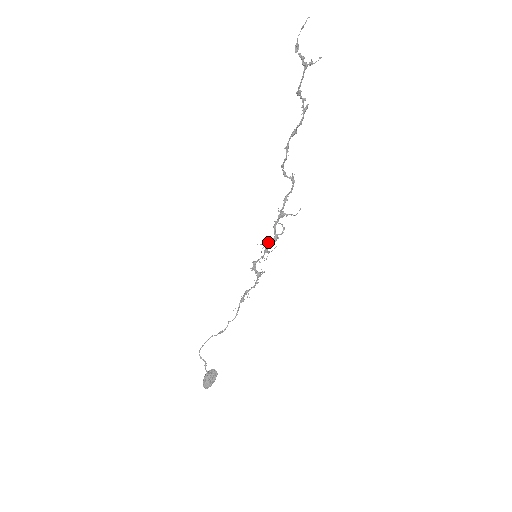
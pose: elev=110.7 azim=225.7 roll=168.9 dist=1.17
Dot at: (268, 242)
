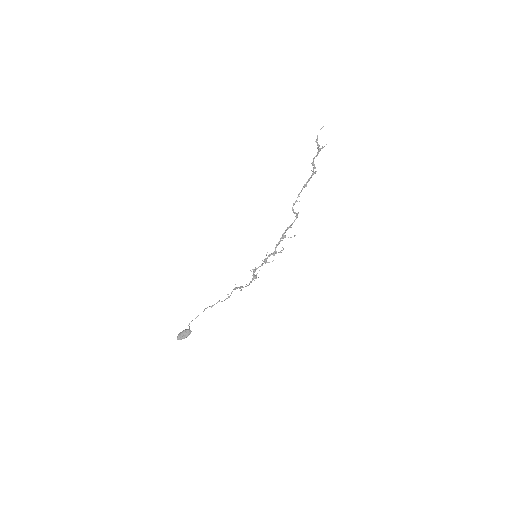
Dot at: (269, 255)
